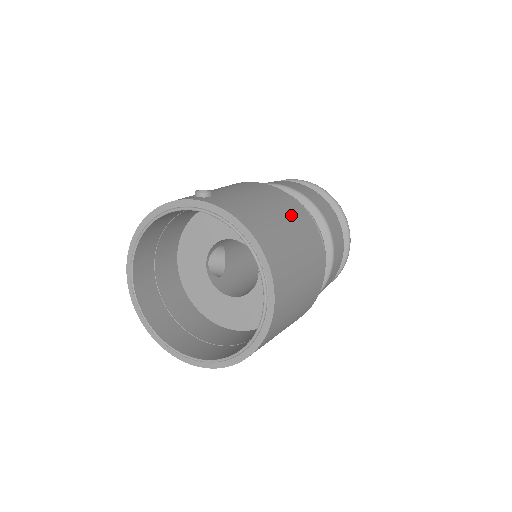
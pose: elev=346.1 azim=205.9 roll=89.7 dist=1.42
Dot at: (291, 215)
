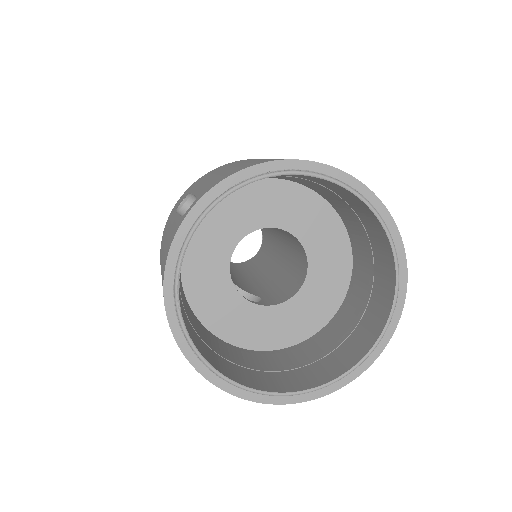
Dot at: (256, 159)
